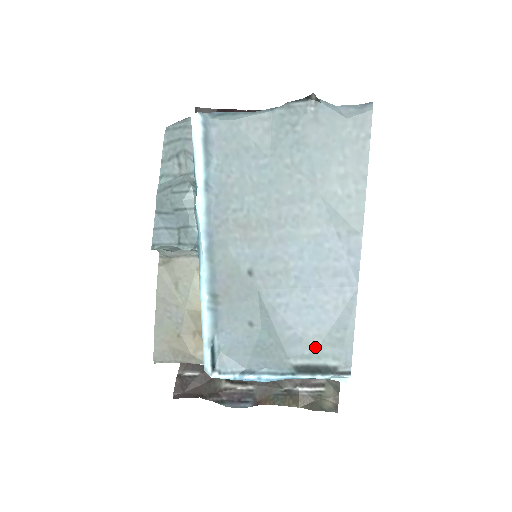
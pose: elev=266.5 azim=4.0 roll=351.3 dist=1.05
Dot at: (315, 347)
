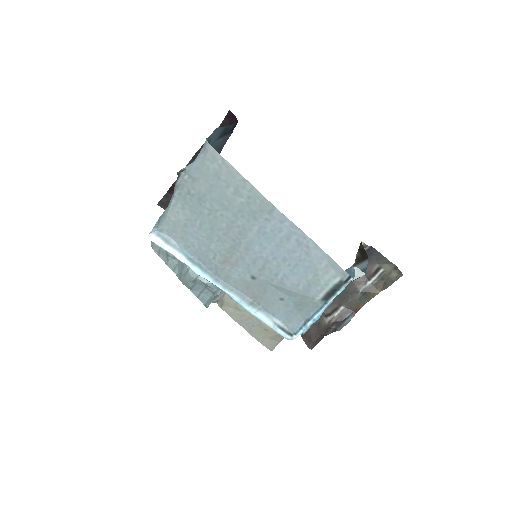
Dot at: (319, 282)
